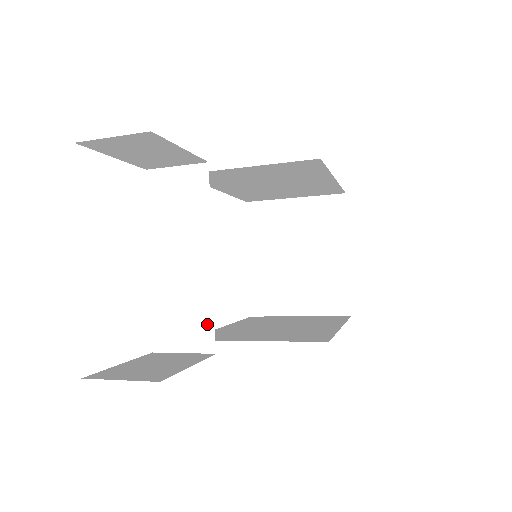
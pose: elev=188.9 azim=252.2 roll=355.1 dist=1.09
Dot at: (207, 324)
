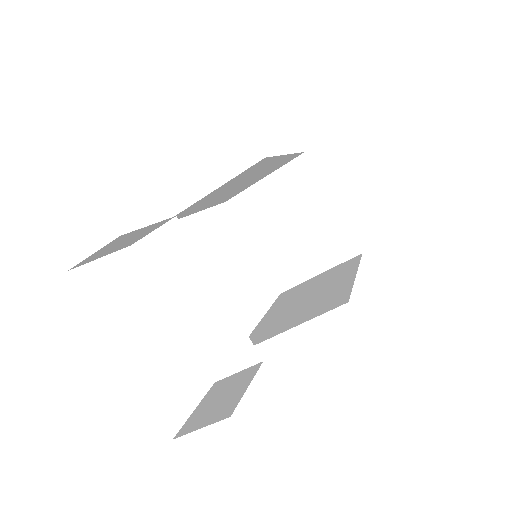
Dot at: (244, 342)
